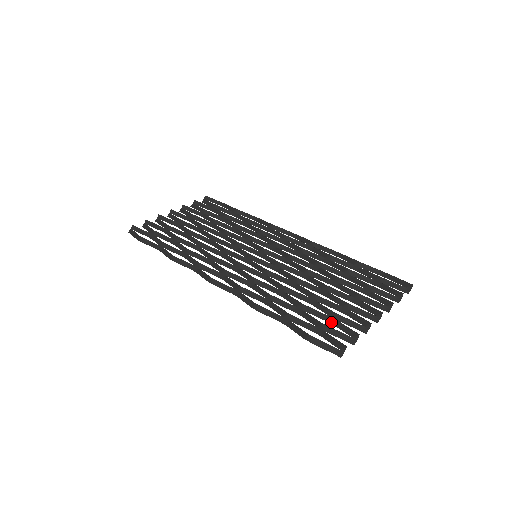
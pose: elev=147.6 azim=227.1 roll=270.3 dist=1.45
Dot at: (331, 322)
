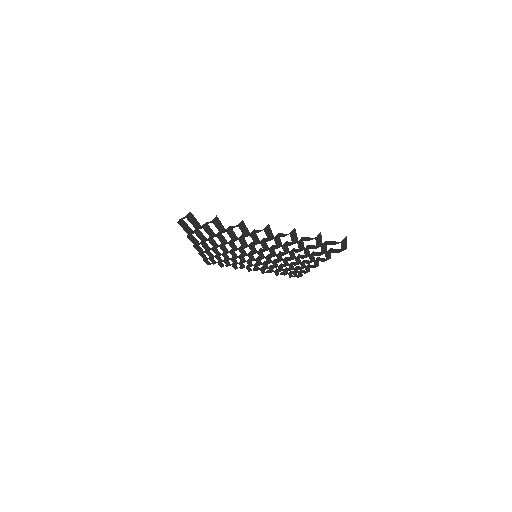
Dot at: (221, 232)
